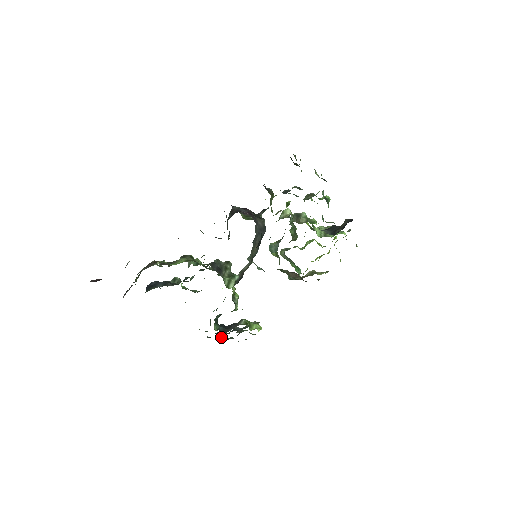
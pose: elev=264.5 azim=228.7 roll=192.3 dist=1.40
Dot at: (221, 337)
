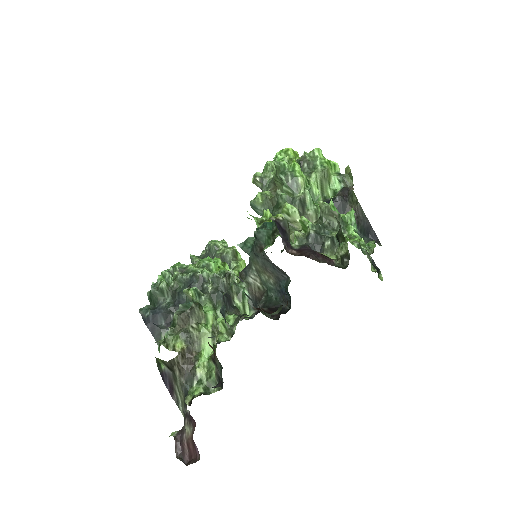
Dot at: occluded
